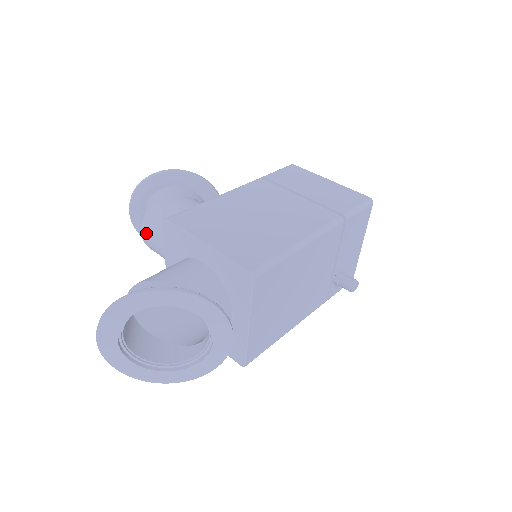
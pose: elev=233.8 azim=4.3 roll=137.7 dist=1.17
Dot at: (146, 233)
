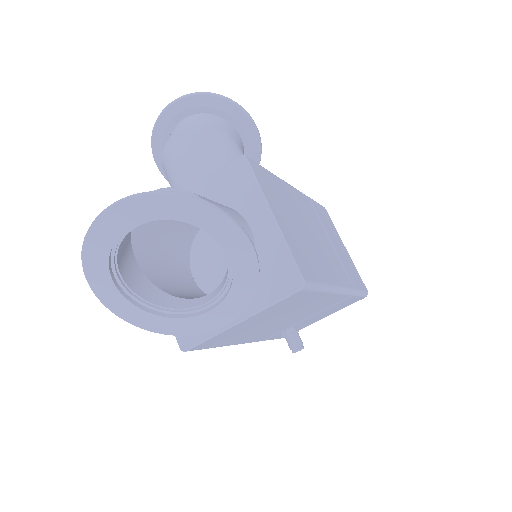
Dot at: (182, 141)
